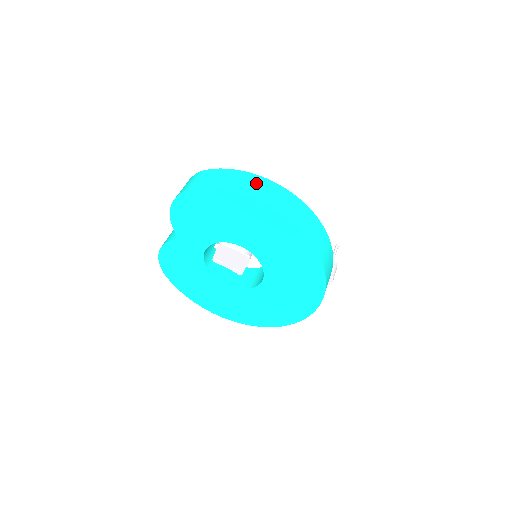
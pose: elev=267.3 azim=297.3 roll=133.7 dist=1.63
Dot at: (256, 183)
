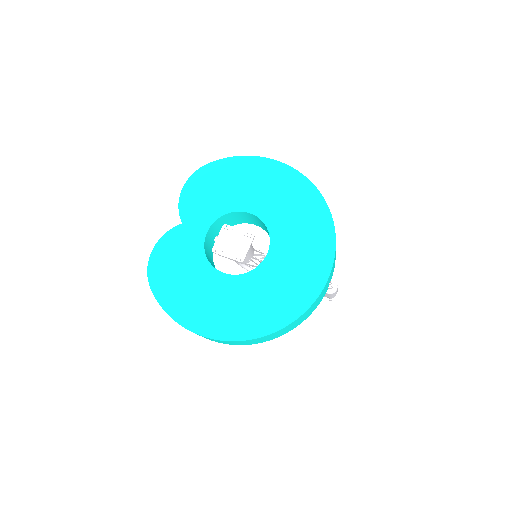
Dot at: occluded
